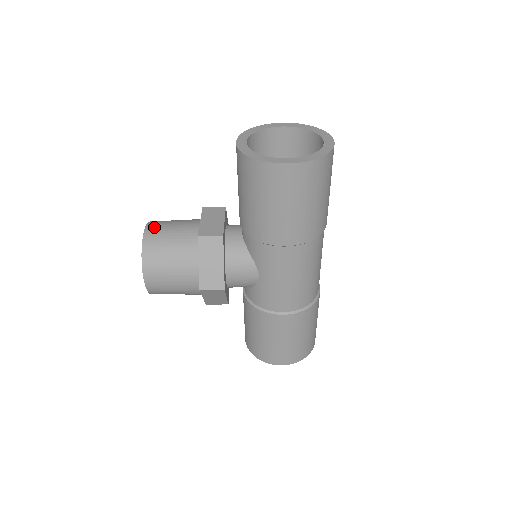
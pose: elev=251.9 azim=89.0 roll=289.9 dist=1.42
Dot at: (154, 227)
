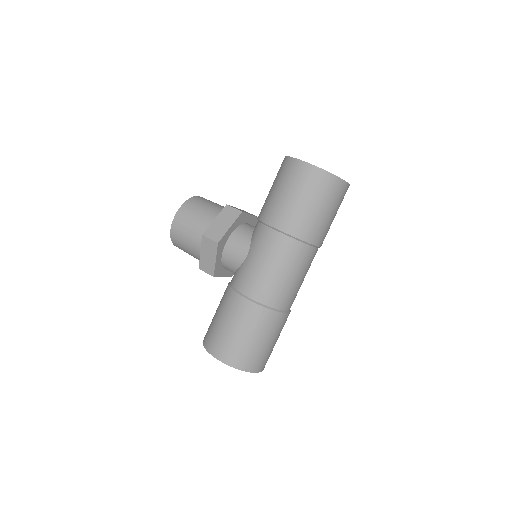
Dot at: occluded
